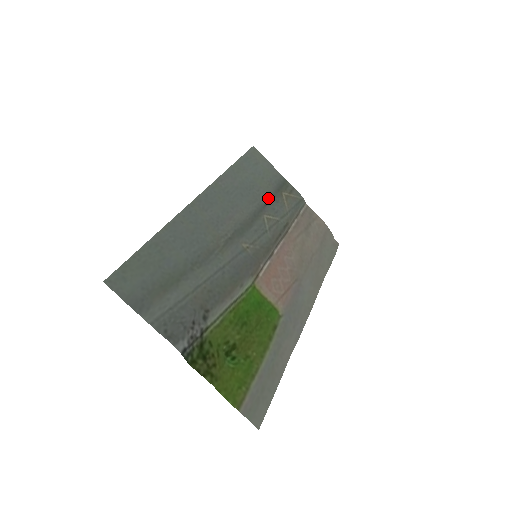
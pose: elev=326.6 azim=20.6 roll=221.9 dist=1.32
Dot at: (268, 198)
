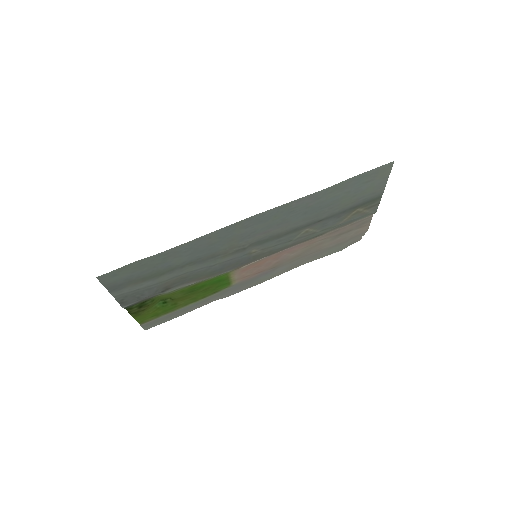
Dot at: (333, 215)
